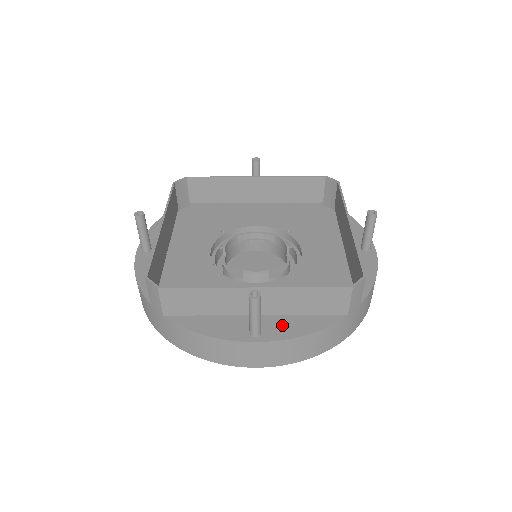
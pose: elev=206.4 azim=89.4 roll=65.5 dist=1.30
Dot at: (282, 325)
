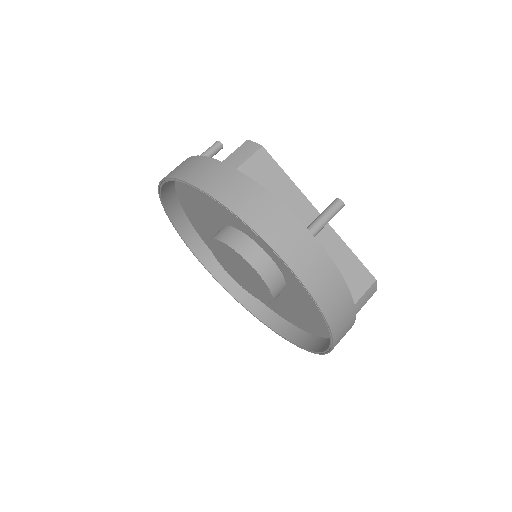
Dot at: occluded
